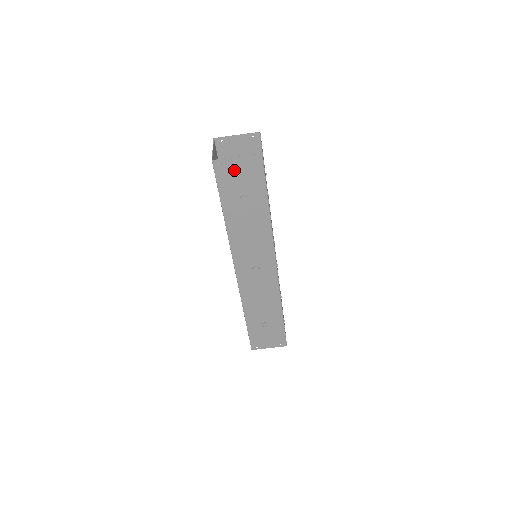
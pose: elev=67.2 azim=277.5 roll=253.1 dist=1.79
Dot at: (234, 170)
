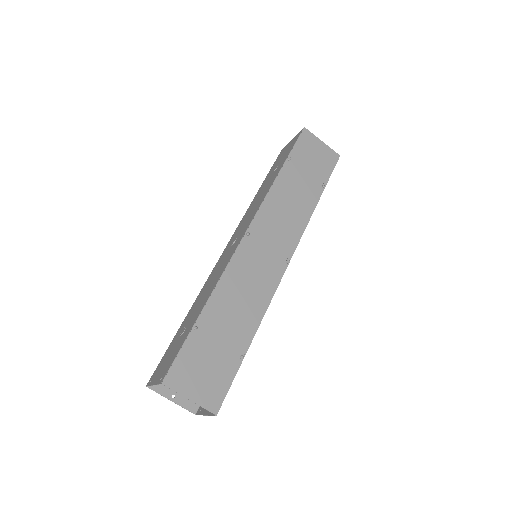
Dot at: occluded
